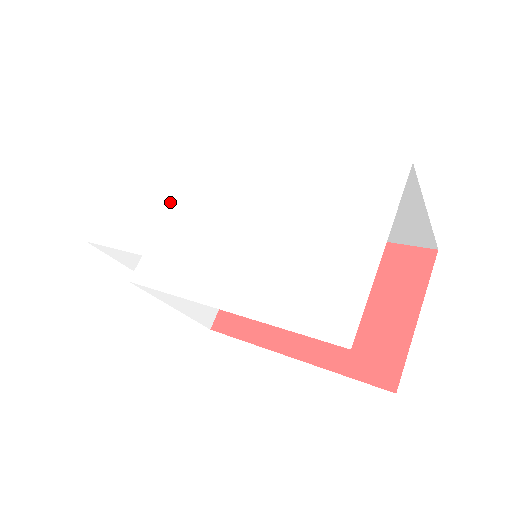
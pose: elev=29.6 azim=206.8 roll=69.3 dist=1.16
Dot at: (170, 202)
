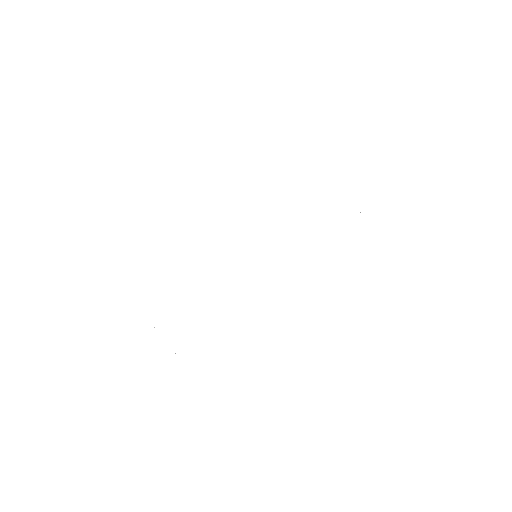
Dot at: (203, 283)
